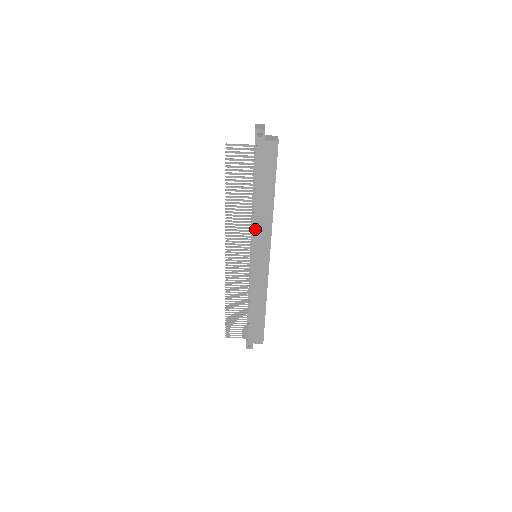
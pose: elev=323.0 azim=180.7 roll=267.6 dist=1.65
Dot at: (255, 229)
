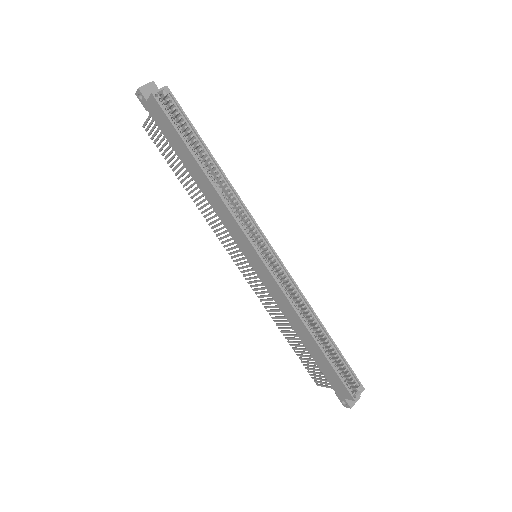
Dot at: (221, 217)
